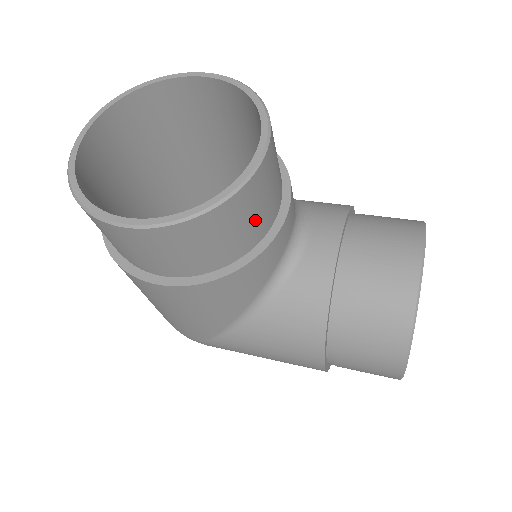
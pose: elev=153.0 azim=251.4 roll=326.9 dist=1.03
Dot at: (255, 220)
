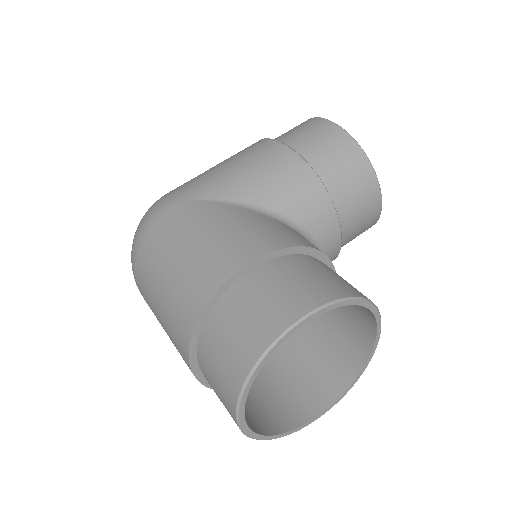
Dot at: occluded
